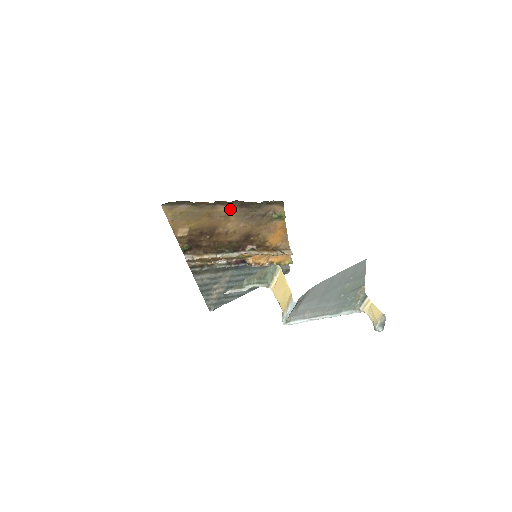
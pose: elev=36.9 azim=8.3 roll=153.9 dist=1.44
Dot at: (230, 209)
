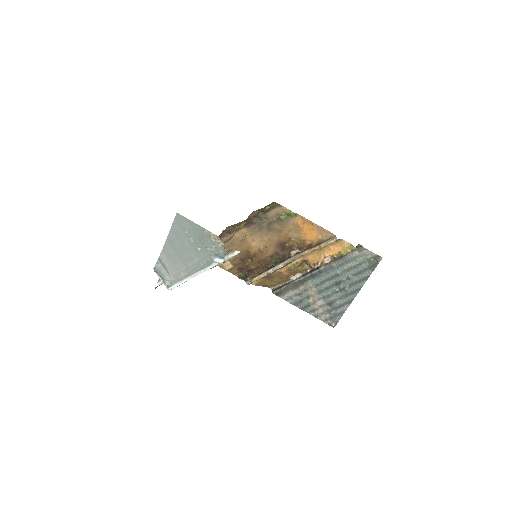
Dot at: (242, 232)
